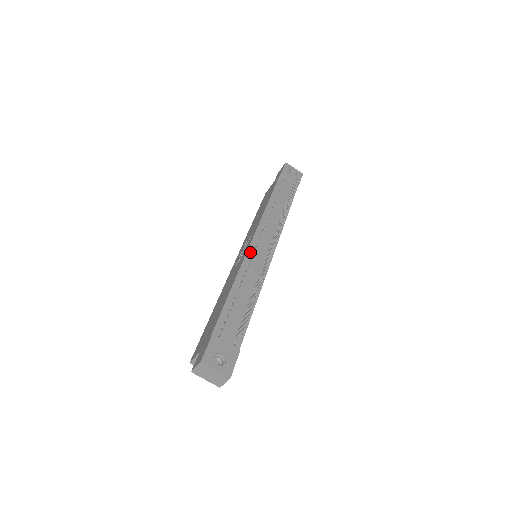
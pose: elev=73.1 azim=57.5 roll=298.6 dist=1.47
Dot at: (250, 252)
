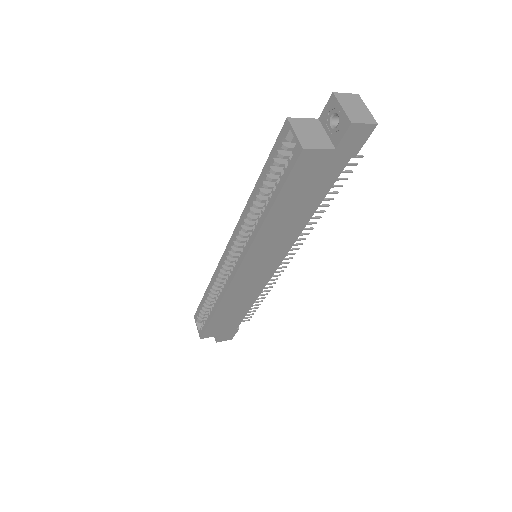
Dot at: occluded
